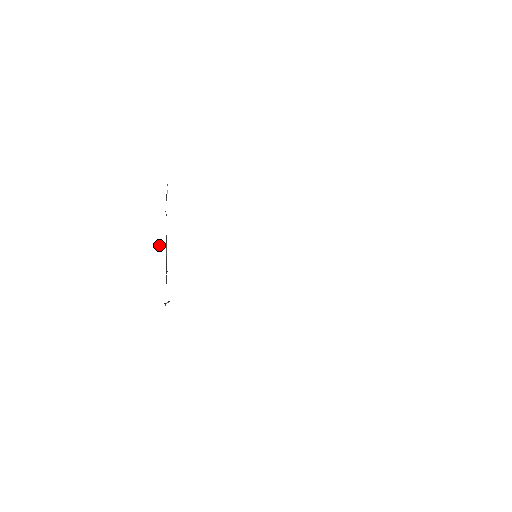
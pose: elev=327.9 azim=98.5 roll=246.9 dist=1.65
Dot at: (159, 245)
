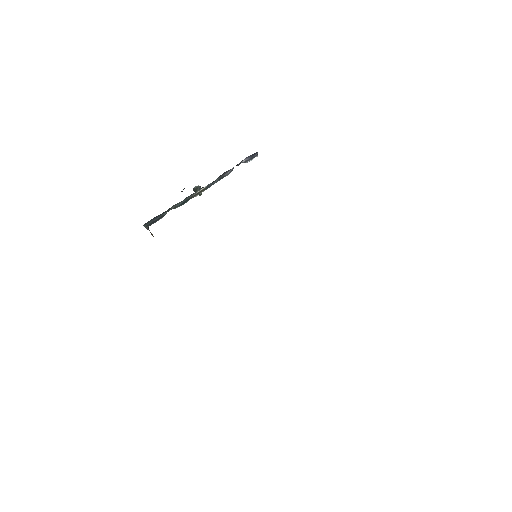
Dot at: (200, 186)
